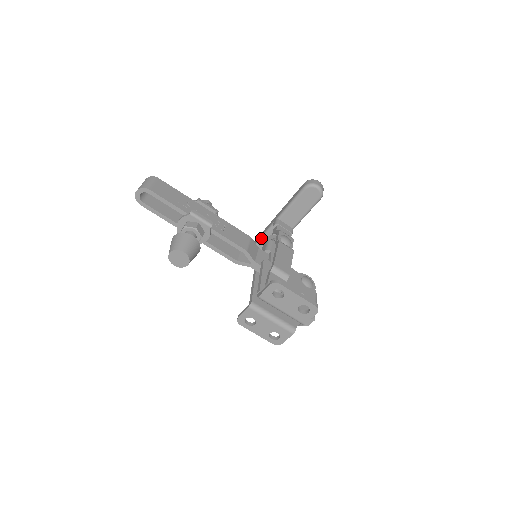
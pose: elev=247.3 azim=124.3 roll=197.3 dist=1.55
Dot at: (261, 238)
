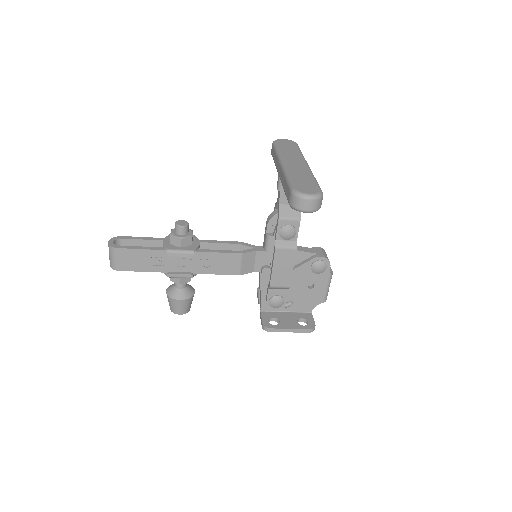
Dot at: occluded
